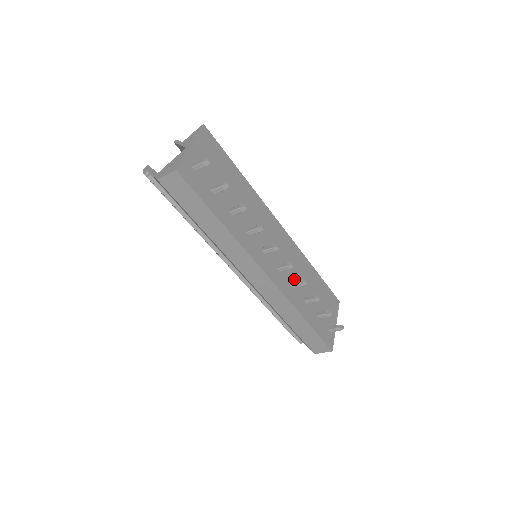
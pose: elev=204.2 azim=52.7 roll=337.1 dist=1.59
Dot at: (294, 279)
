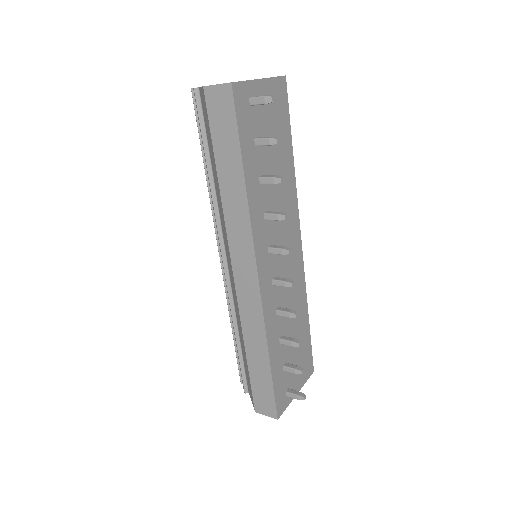
Dot at: (283, 306)
